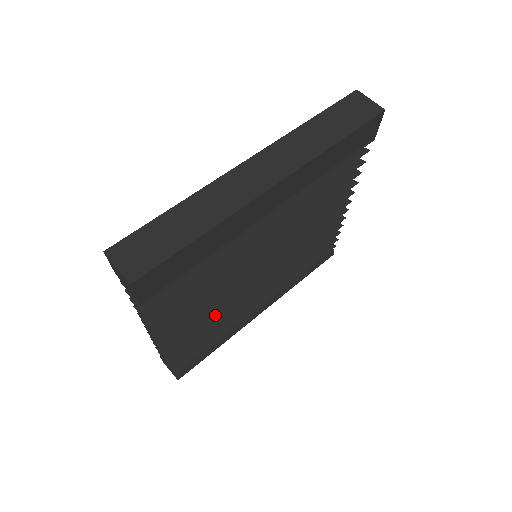
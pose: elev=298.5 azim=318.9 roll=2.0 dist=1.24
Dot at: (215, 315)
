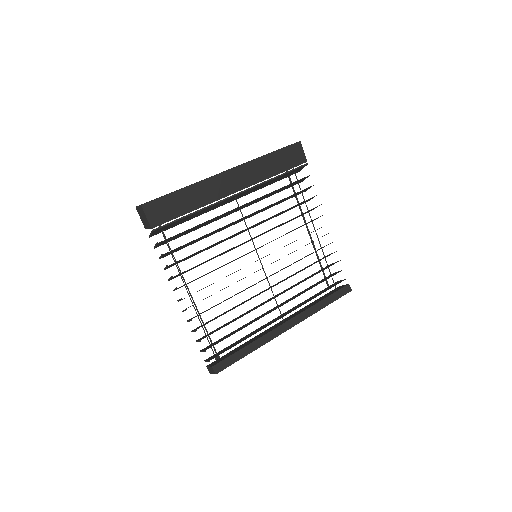
Dot at: occluded
